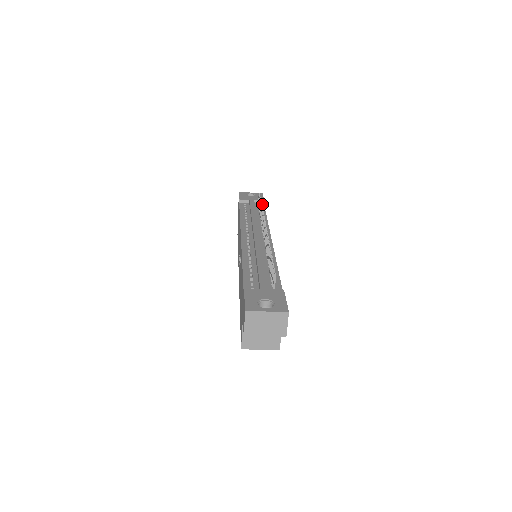
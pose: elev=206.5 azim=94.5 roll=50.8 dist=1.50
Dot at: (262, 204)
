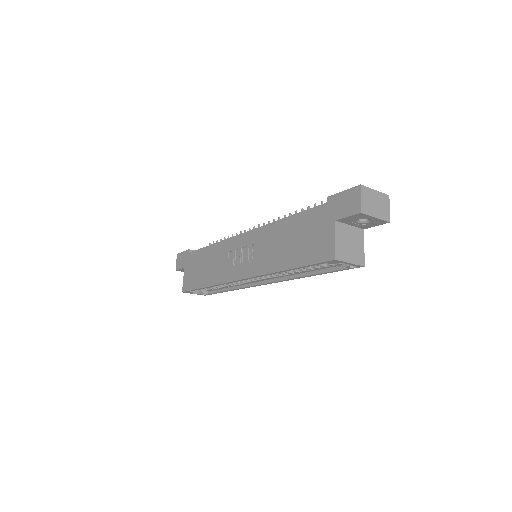
Dot at: occluded
